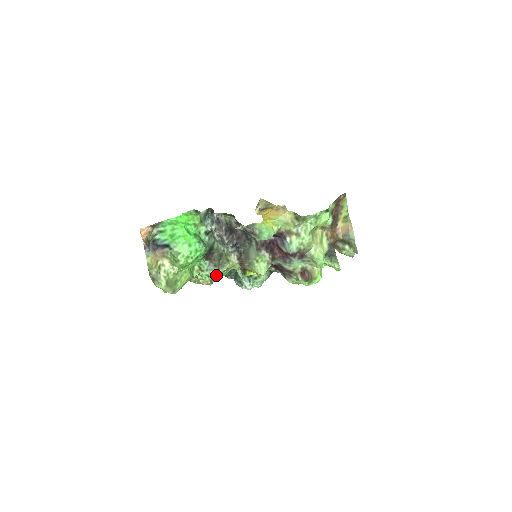
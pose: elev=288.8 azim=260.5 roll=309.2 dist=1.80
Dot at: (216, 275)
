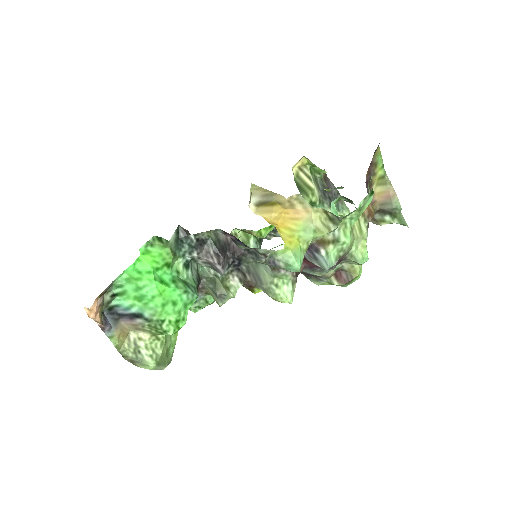
Dot at: (210, 303)
